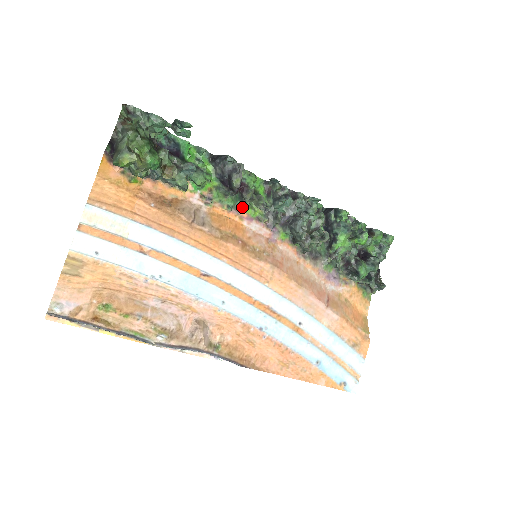
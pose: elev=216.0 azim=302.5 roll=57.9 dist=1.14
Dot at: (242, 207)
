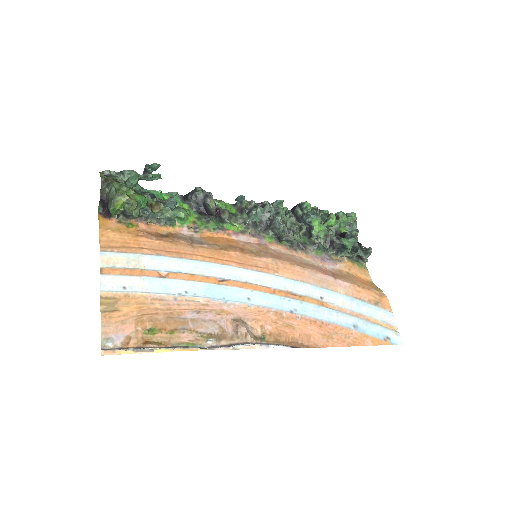
Dot at: (225, 227)
